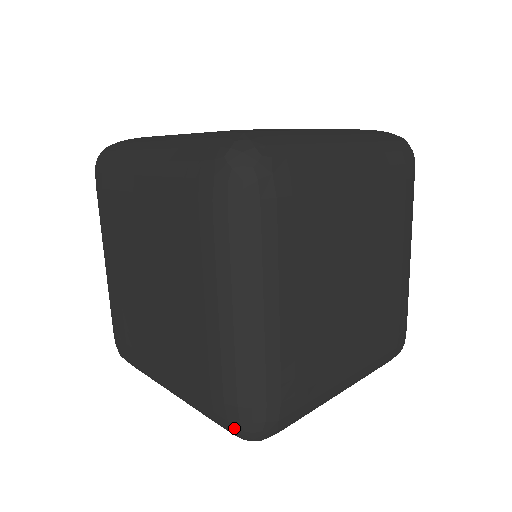
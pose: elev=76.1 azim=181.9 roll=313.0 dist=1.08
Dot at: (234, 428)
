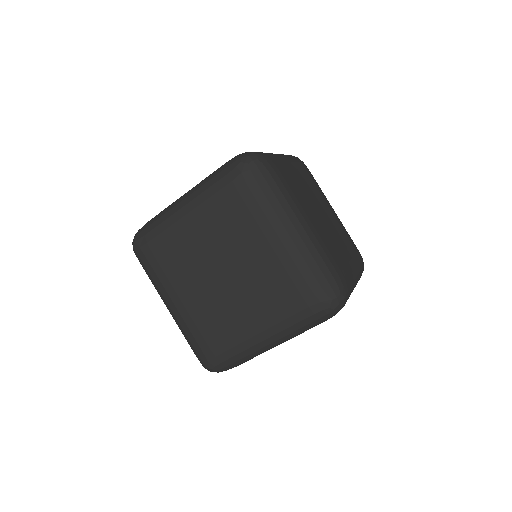
Dot at: (326, 303)
